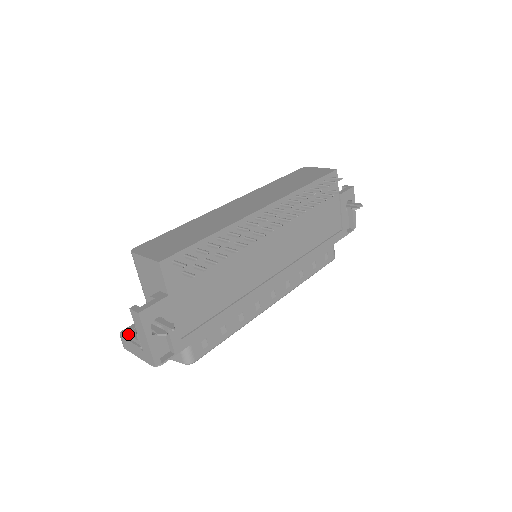
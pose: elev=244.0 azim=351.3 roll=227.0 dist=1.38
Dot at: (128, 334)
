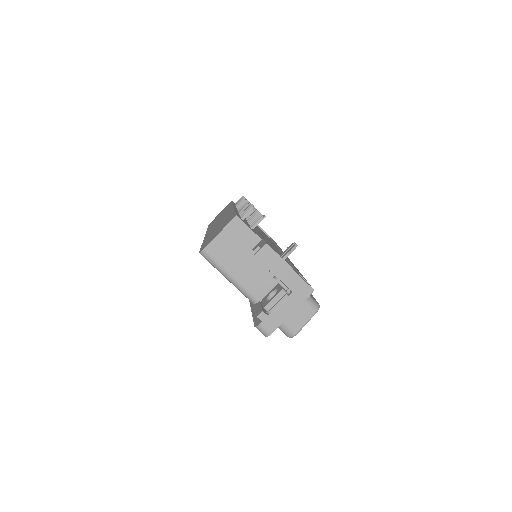
Dot at: (265, 306)
